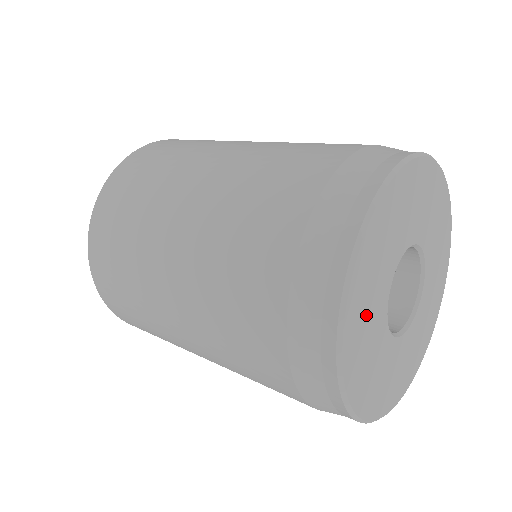
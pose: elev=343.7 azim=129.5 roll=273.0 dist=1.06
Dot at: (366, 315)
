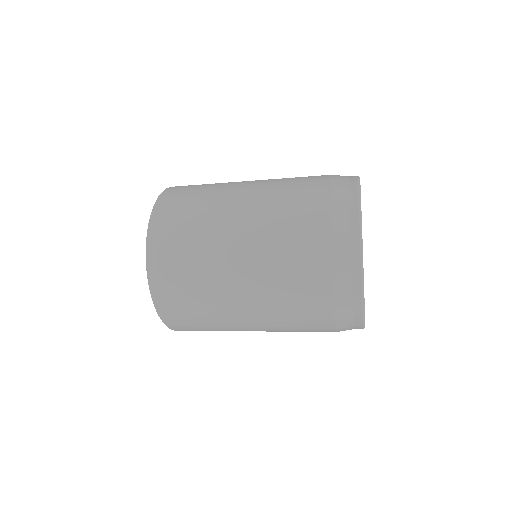
Dot at: occluded
